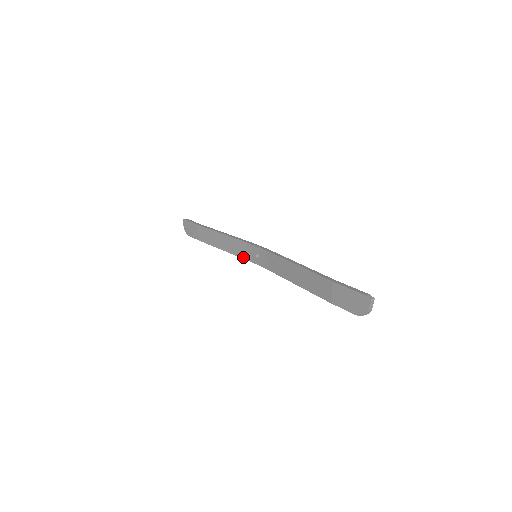
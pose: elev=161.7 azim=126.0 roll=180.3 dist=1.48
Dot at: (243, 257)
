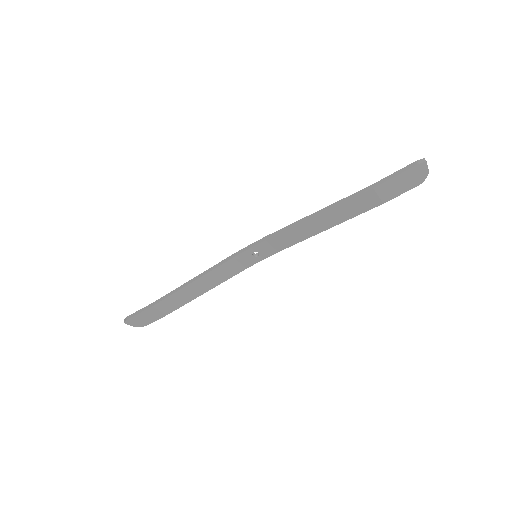
Dot at: (239, 272)
